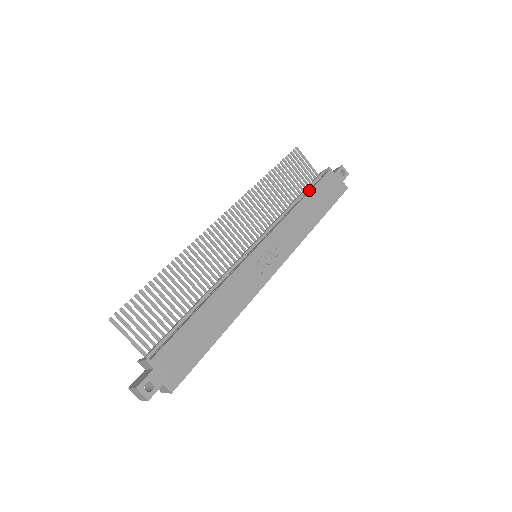
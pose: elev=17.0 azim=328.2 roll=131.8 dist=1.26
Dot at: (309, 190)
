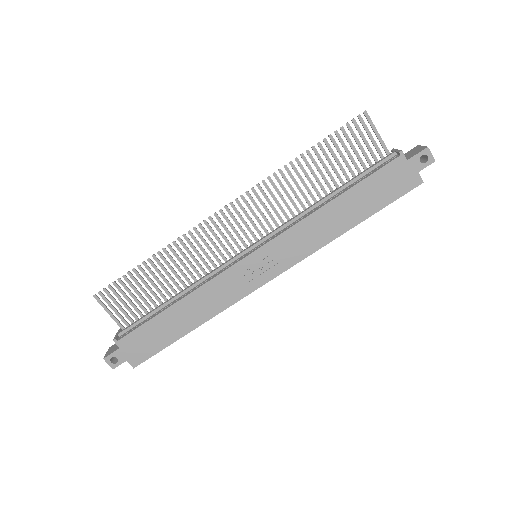
Dot at: (354, 183)
